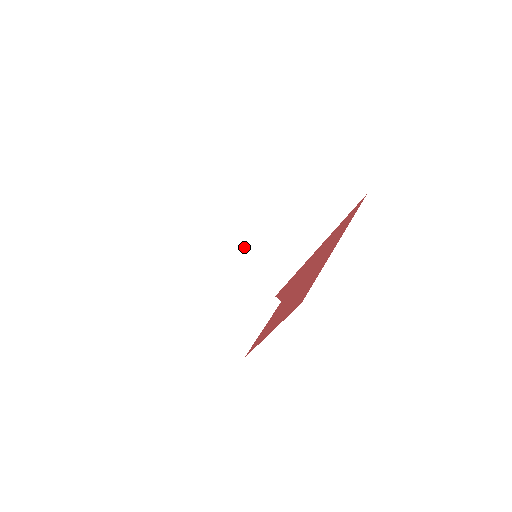
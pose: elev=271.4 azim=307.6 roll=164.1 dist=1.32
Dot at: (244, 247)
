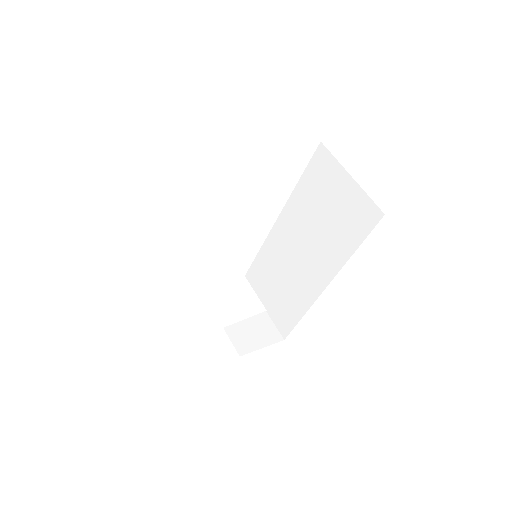
Dot at: (273, 267)
